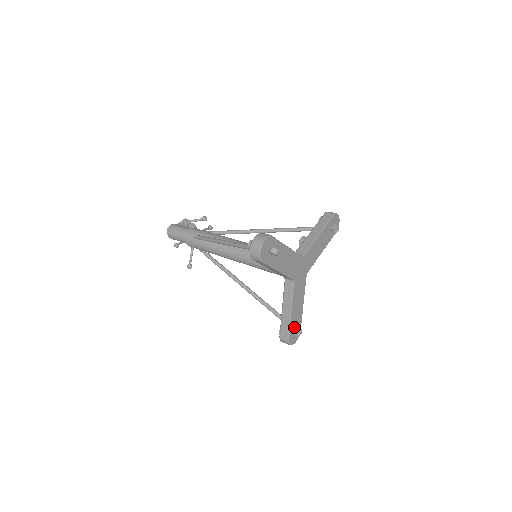
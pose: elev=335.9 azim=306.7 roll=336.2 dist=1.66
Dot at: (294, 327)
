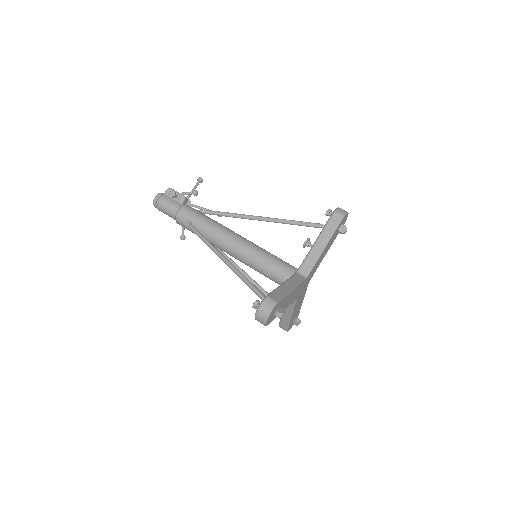
Dot at: (293, 319)
